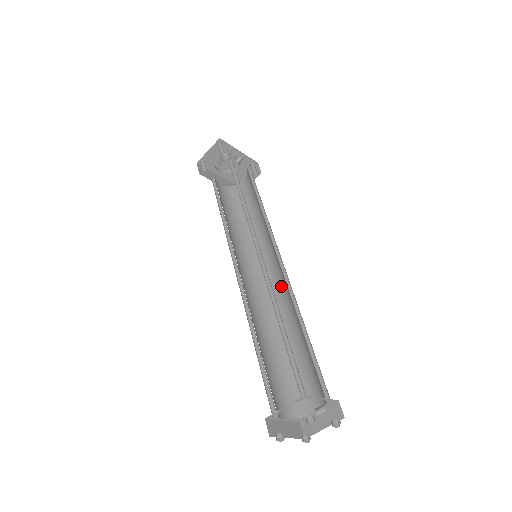
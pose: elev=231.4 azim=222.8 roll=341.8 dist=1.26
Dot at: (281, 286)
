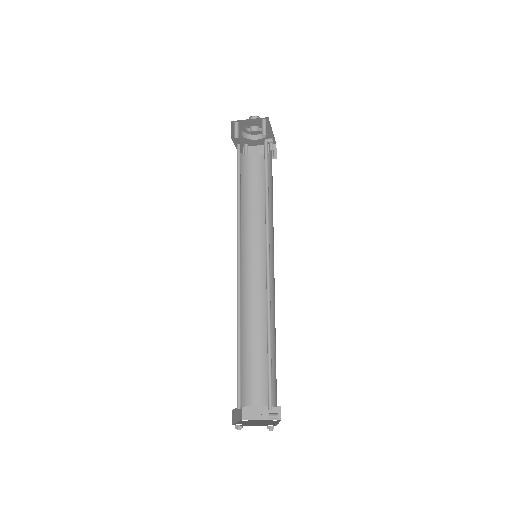
Dot at: (264, 290)
